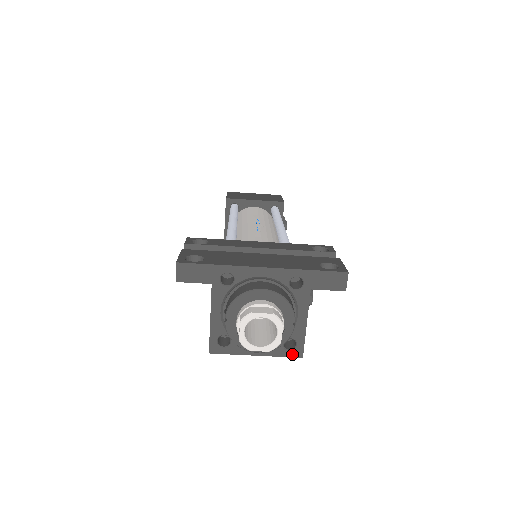
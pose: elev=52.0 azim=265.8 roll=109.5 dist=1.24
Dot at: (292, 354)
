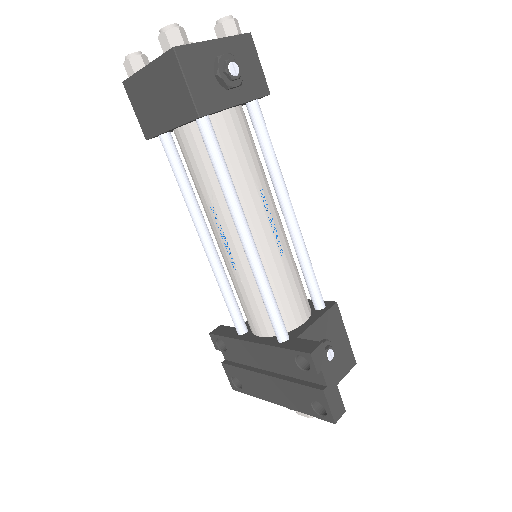
Dot at: occluded
